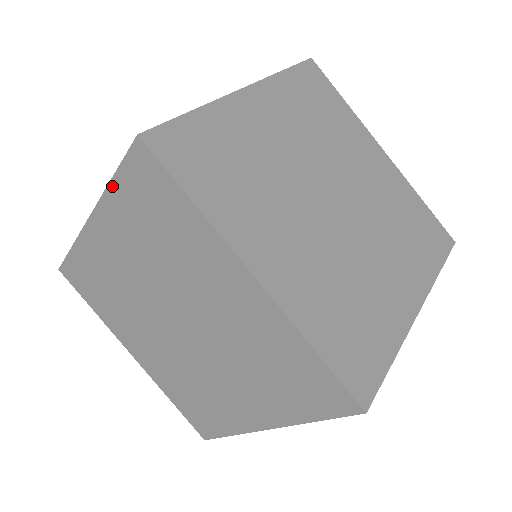
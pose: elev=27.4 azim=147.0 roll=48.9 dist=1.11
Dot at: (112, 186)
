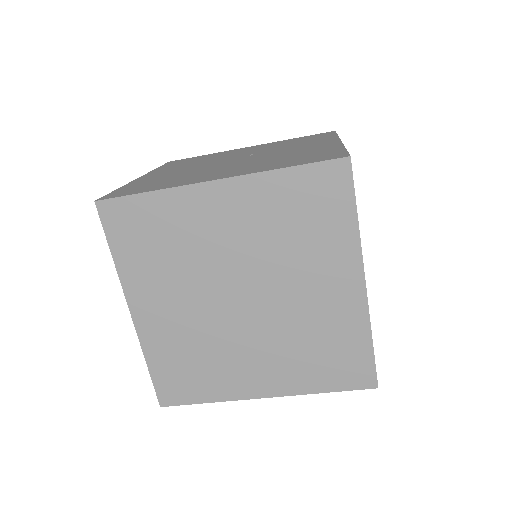
Dot at: occluded
